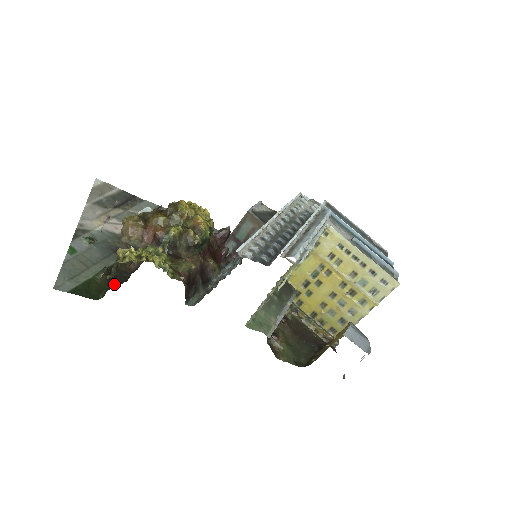
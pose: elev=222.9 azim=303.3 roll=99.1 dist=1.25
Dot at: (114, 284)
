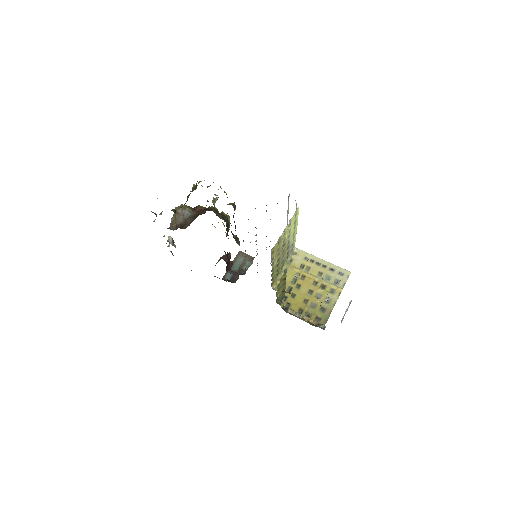
Dot at: occluded
